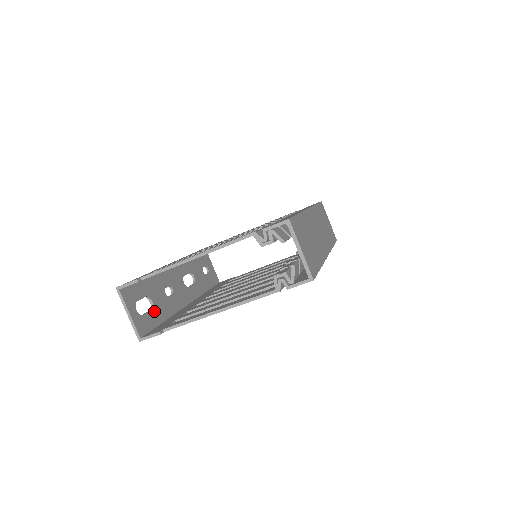
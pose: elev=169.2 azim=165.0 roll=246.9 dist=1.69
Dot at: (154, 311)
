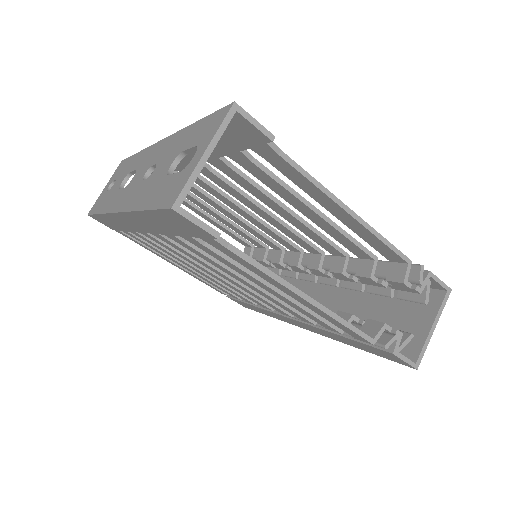
Dot at: occluded
